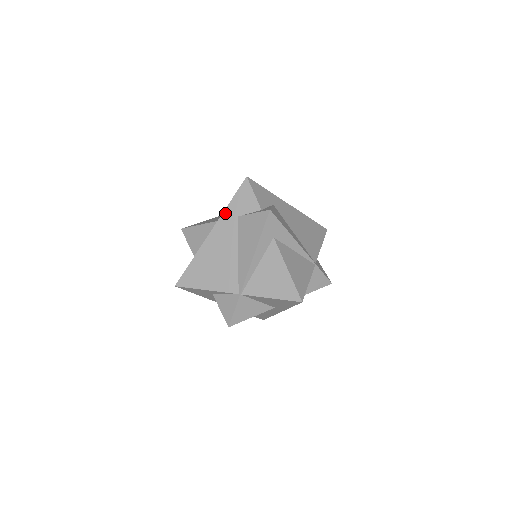
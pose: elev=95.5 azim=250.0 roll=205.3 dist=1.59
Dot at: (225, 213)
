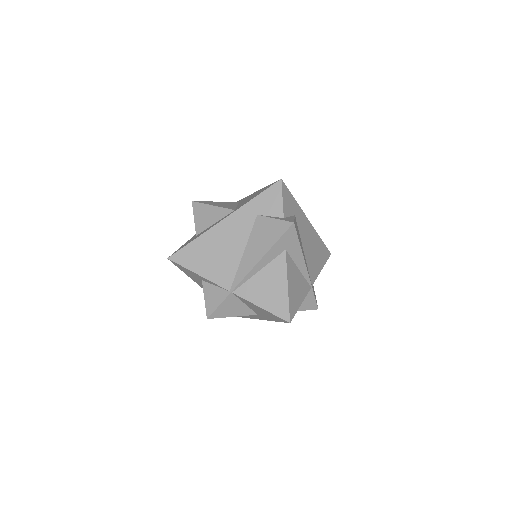
Dot at: (246, 206)
